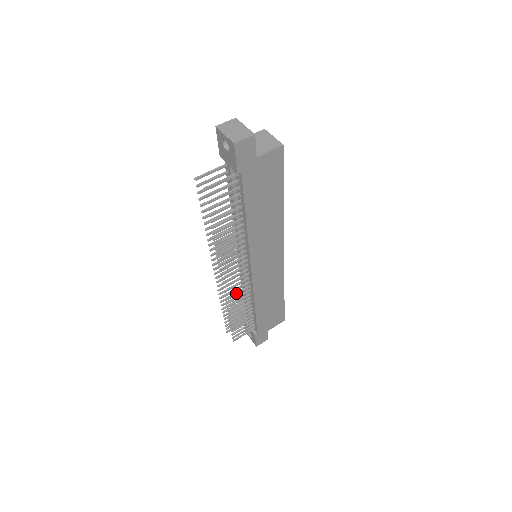
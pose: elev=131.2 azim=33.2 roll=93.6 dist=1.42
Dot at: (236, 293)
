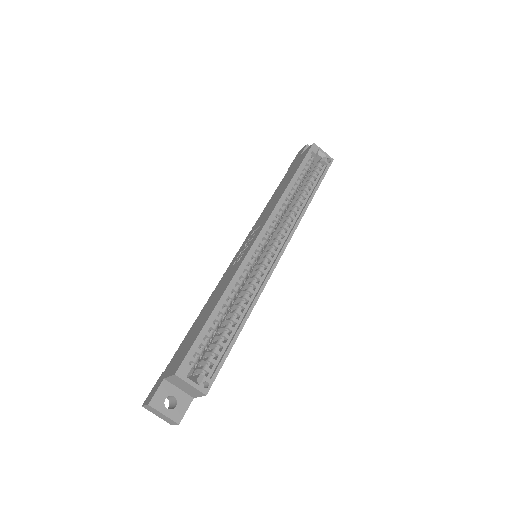
Dot at: occluded
